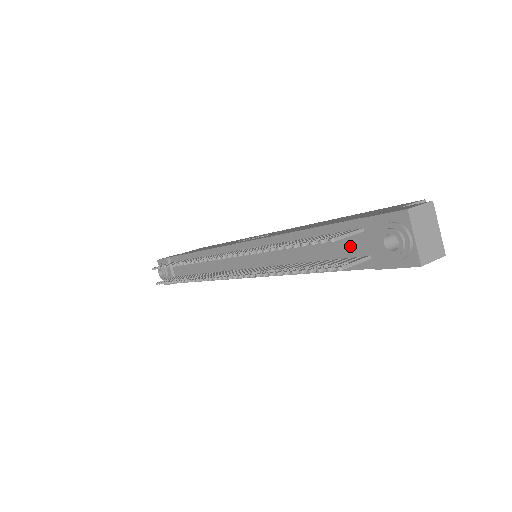
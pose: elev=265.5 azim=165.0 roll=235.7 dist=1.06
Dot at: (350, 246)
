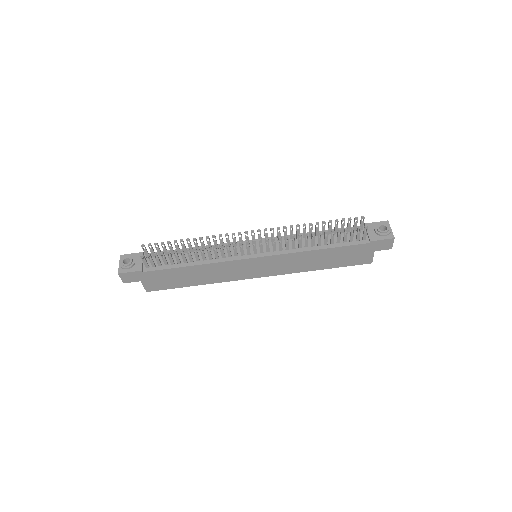
Dot at: (354, 236)
